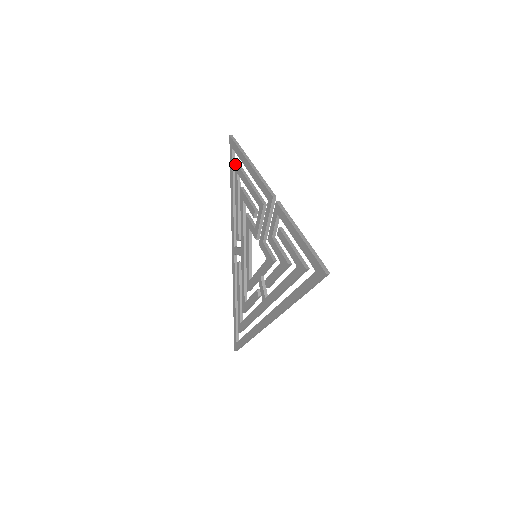
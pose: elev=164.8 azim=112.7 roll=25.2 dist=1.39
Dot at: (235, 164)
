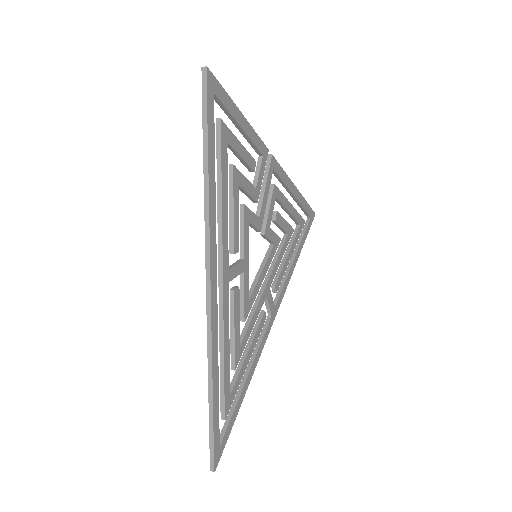
Dot at: occluded
